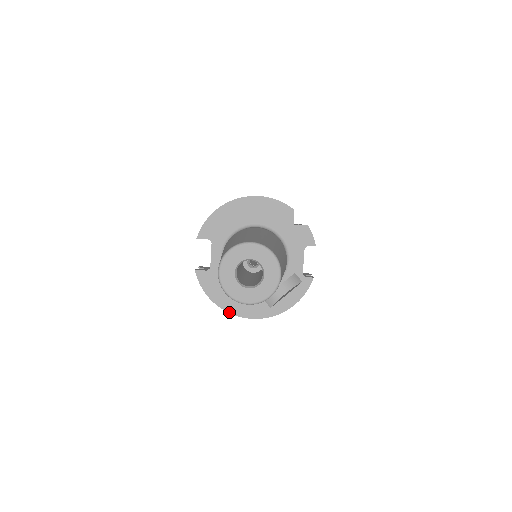
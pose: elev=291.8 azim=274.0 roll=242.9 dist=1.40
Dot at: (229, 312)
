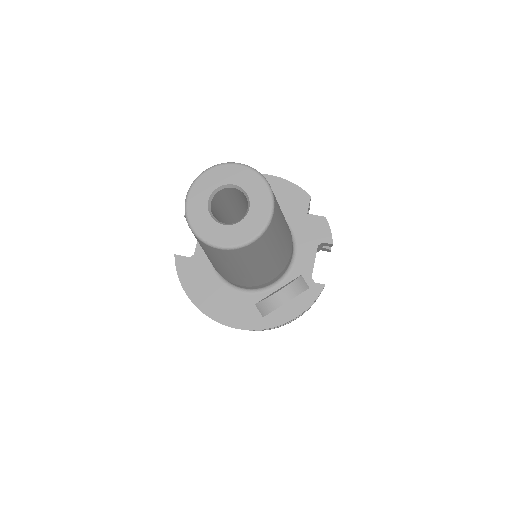
Dot at: (208, 315)
